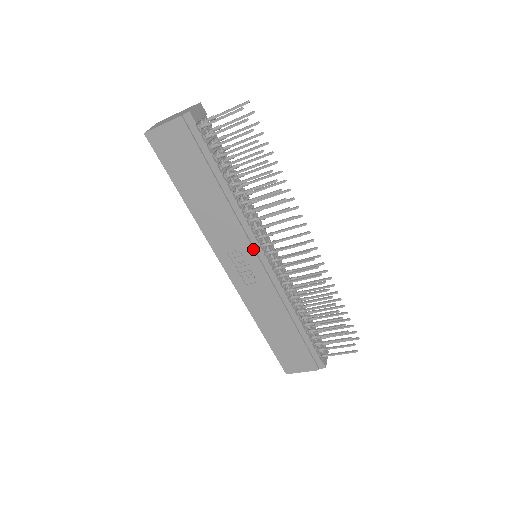
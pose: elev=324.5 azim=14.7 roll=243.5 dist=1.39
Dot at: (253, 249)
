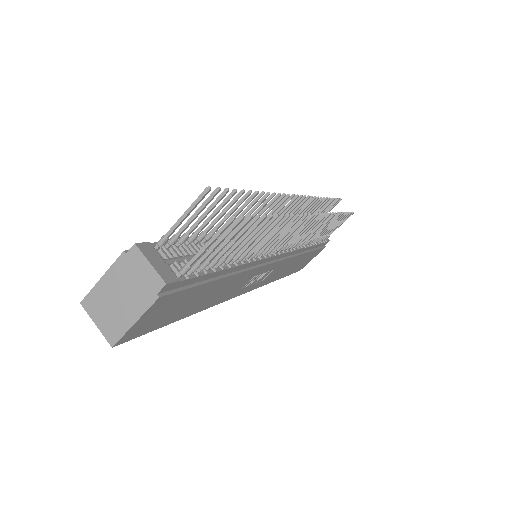
Dot at: (268, 265)
